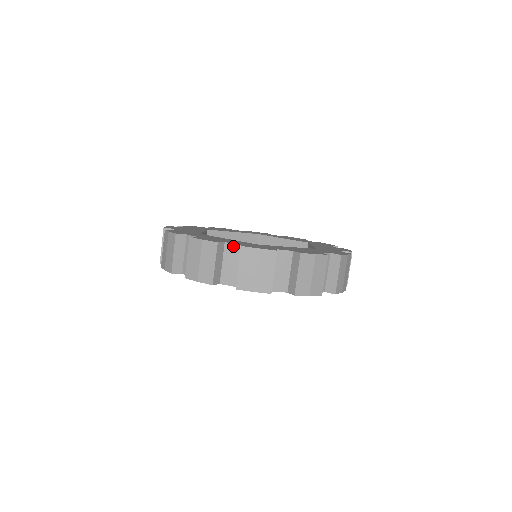
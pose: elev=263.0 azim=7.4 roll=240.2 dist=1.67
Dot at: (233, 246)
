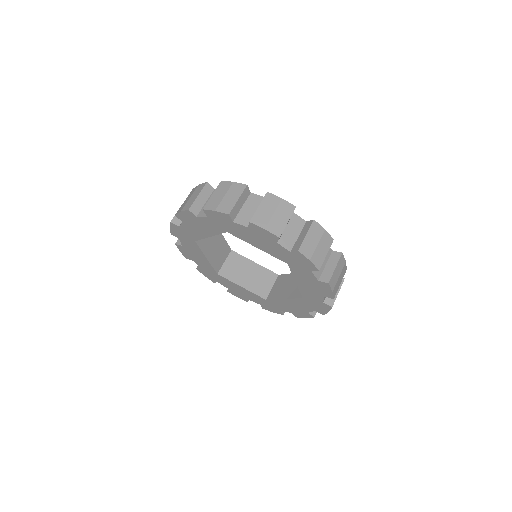
Dot at: occluded
